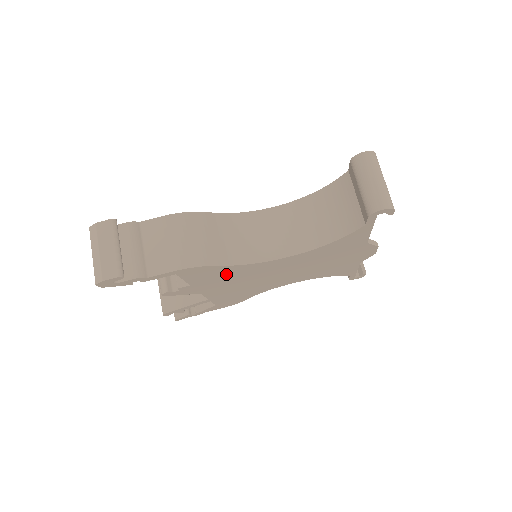
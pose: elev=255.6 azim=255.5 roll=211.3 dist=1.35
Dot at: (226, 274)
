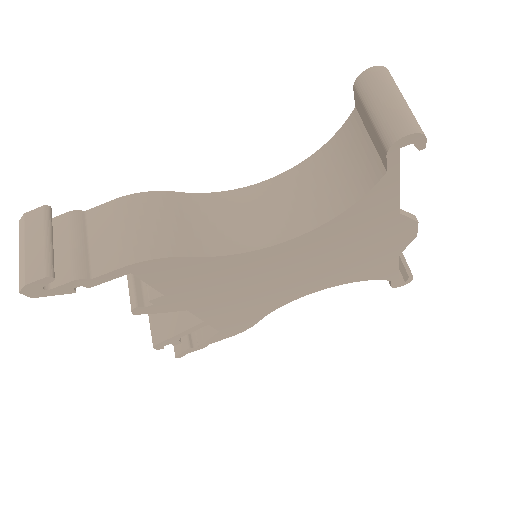
Dot at: (208, 274)
